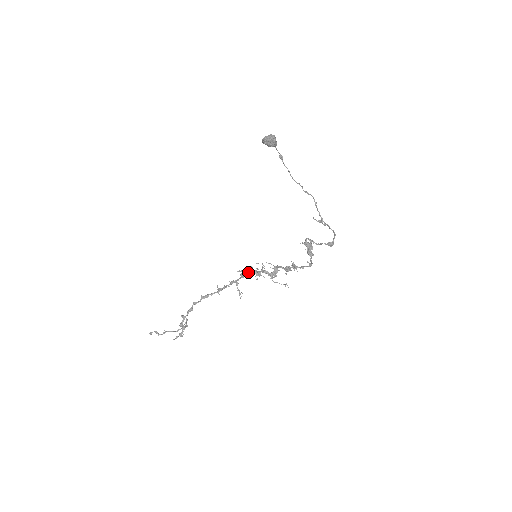
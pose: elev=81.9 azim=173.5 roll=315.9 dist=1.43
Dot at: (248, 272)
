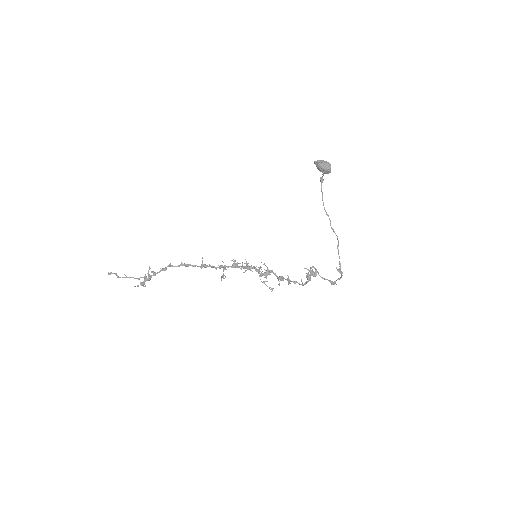
Dot at: (243, 267)
